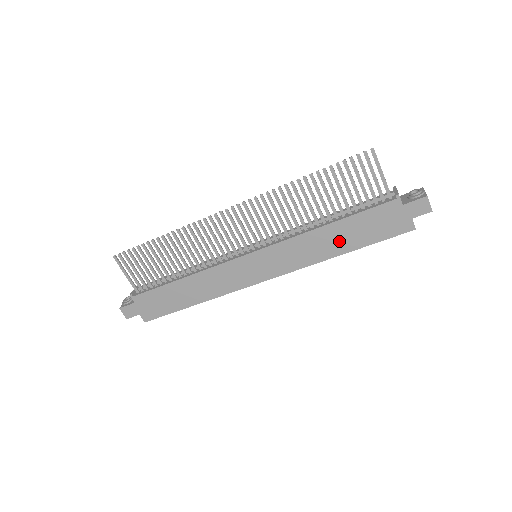
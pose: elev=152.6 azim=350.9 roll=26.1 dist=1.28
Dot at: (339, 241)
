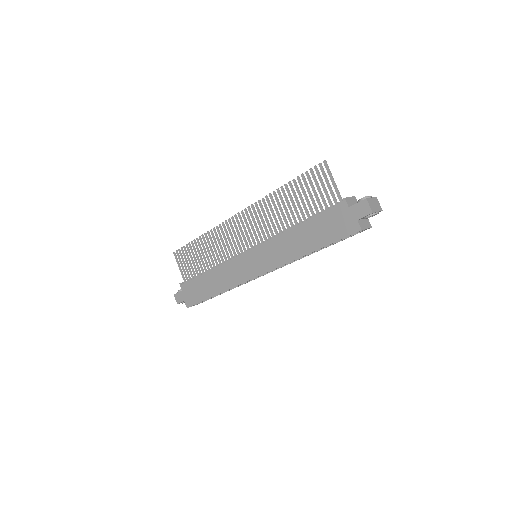
Dot at: (306, 241)
